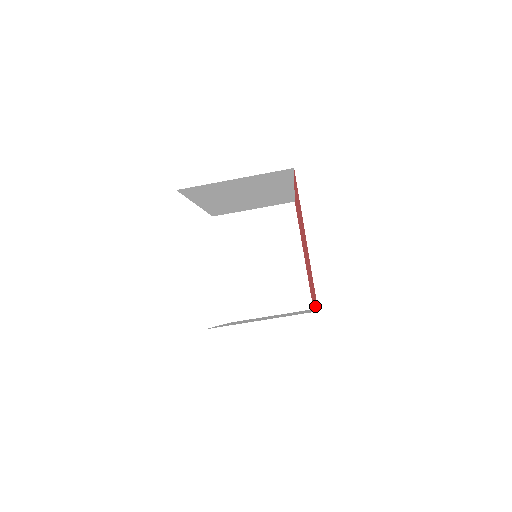
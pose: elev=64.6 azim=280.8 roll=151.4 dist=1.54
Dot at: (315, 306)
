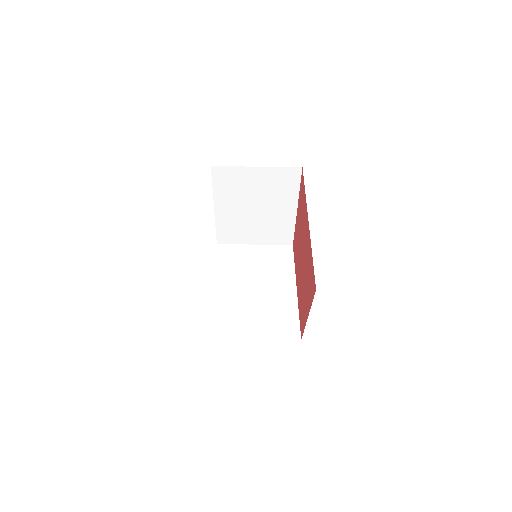
Dot at: (298, 300)
